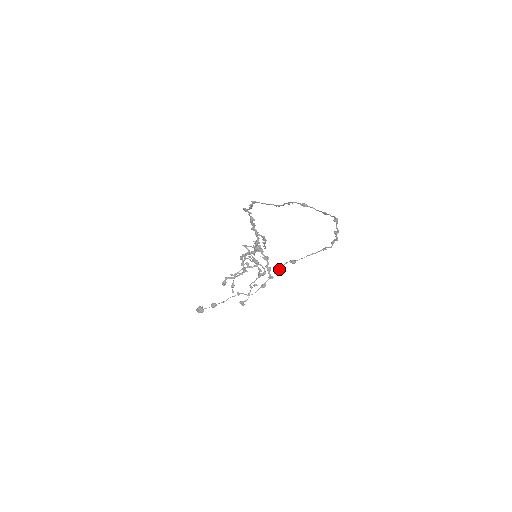
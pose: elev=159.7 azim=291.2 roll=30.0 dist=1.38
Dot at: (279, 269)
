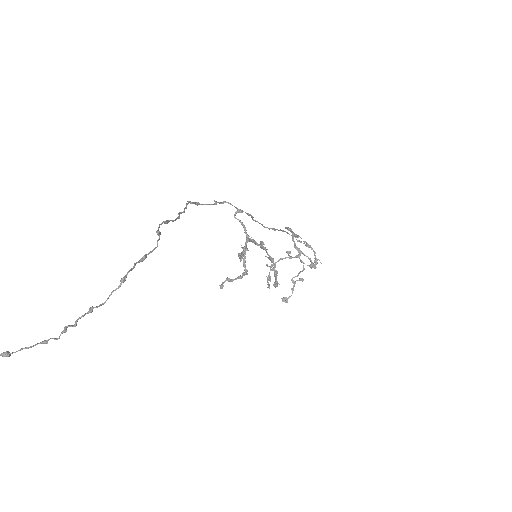
Dot at: out of frame
